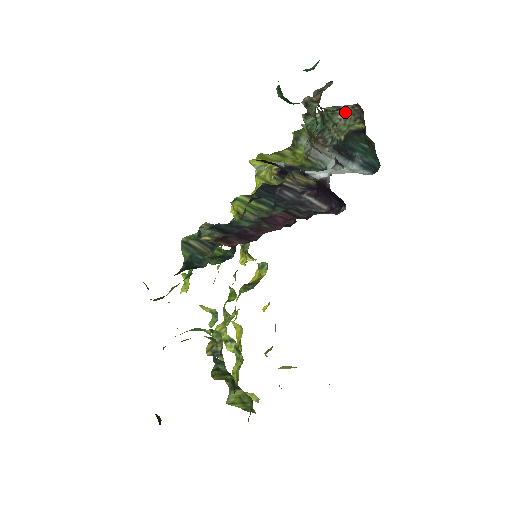
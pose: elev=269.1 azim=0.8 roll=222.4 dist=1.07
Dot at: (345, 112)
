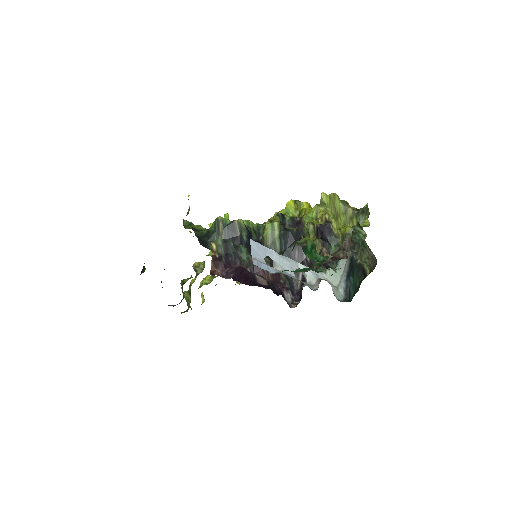
Dot at: (371, 255)
